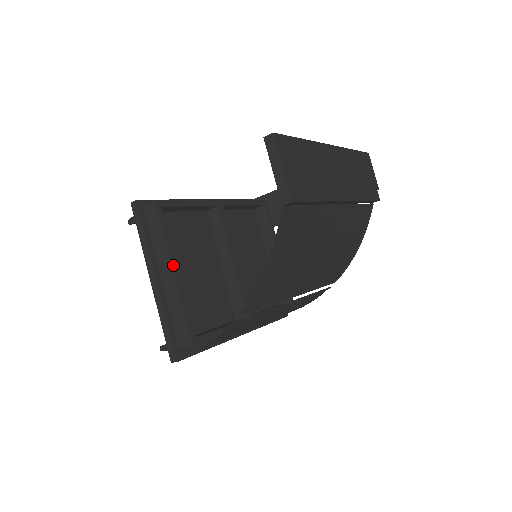
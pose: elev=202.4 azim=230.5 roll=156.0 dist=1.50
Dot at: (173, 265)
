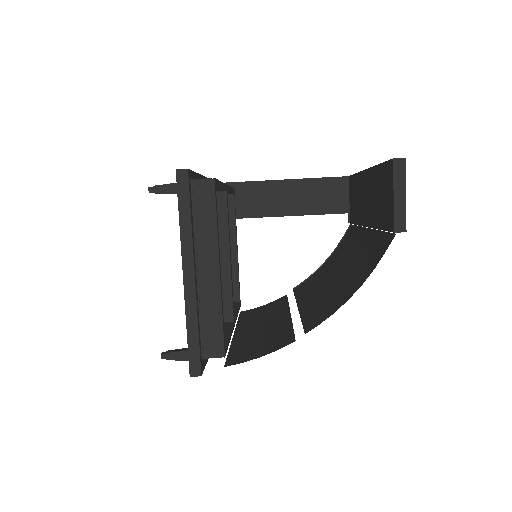
Dot at: (219, 260)
